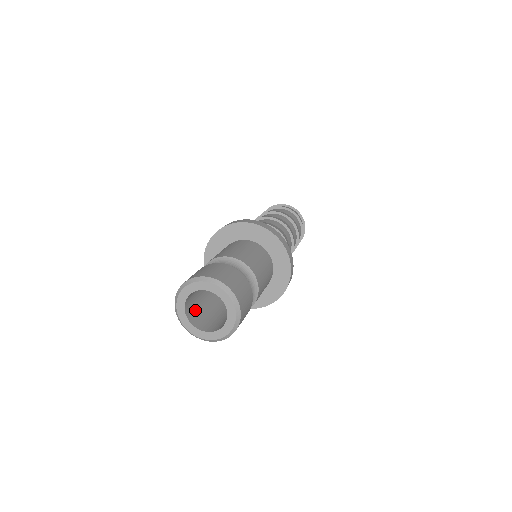
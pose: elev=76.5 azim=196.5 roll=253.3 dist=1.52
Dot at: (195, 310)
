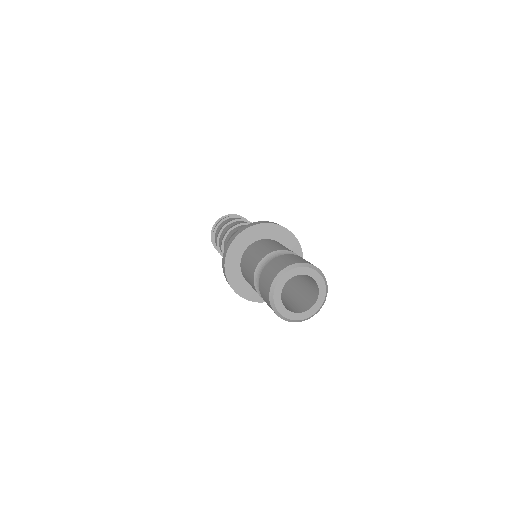
Dot at: (290, 307)
